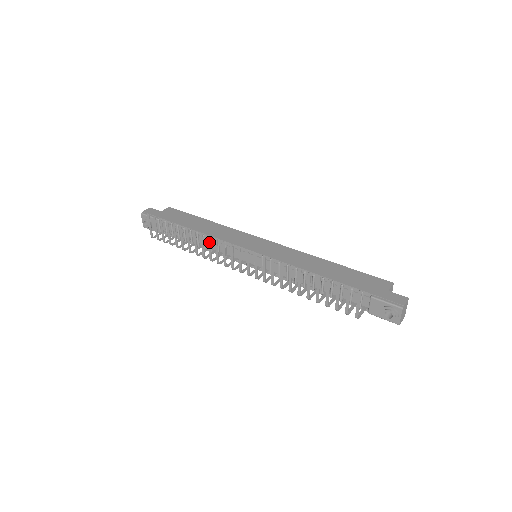
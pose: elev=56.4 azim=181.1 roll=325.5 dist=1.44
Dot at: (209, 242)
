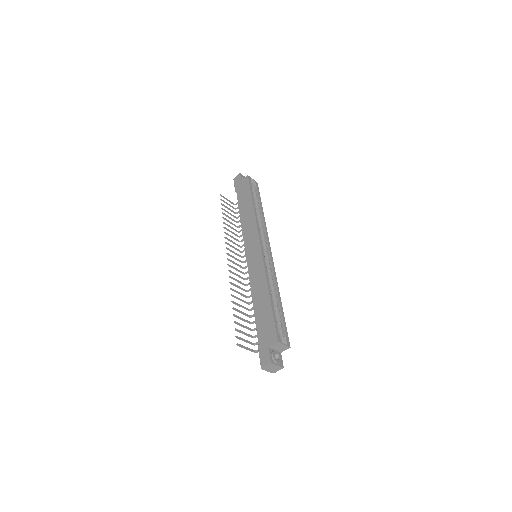
Dot at: (228, 240)
